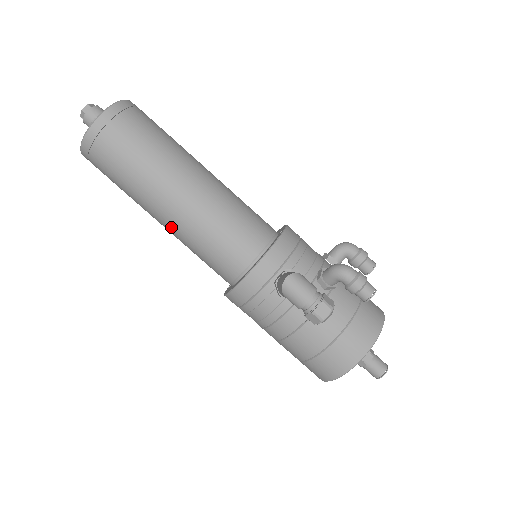
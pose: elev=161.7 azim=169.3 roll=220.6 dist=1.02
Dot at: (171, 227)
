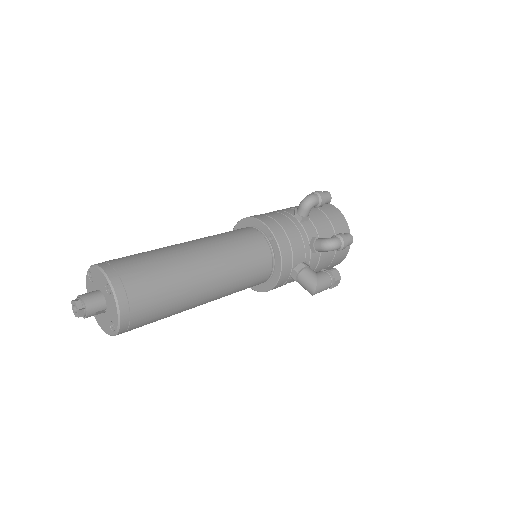
Dot at: occluded
